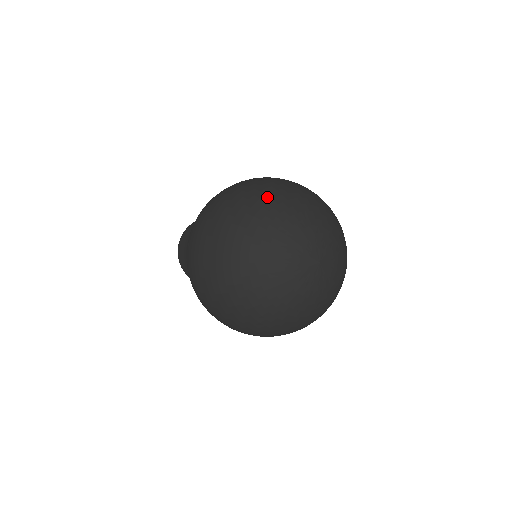
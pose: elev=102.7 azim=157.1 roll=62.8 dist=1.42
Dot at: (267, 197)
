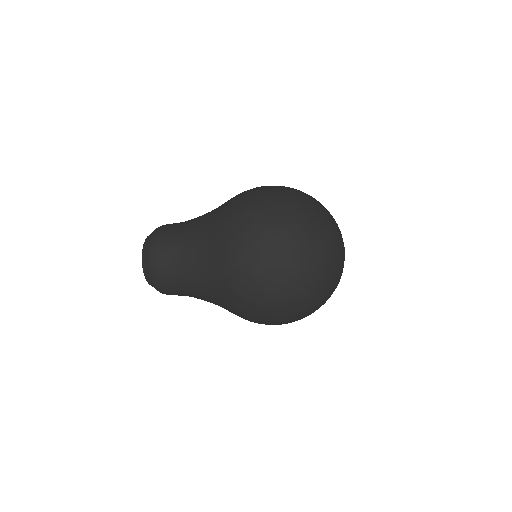
Dot at: occluded
